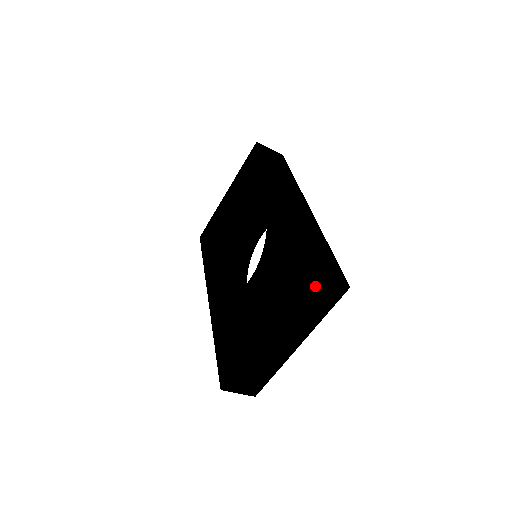
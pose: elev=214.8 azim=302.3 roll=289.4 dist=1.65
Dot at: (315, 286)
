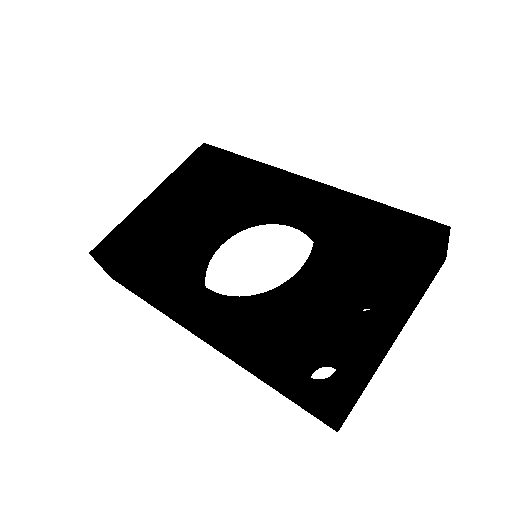
Dot at: (443, 245)
